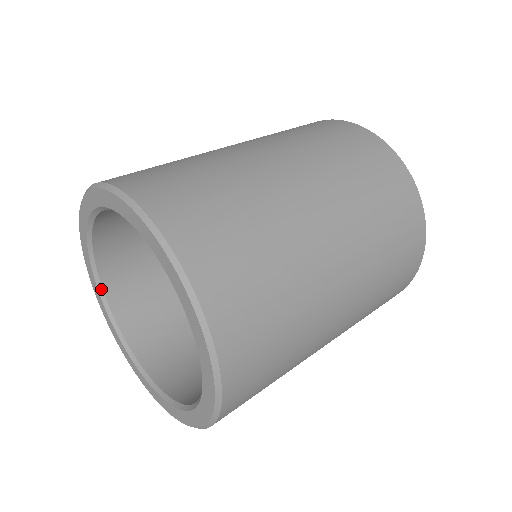
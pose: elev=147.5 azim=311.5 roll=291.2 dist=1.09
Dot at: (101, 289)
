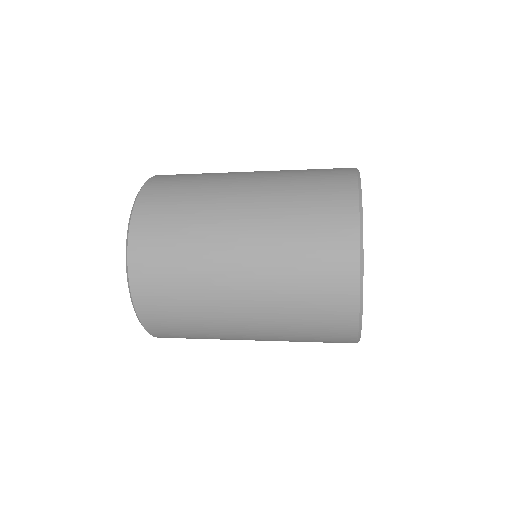
Dot at: occluded
